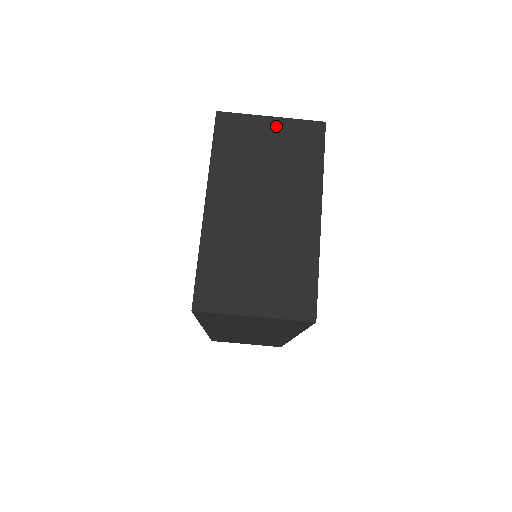
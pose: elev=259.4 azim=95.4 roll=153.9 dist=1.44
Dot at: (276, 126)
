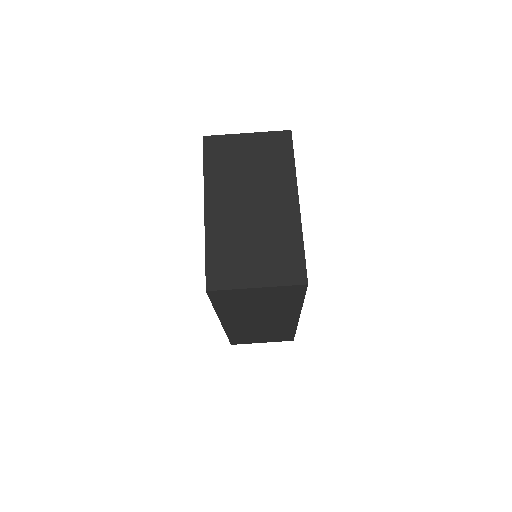
Dot at: (252, 140)
